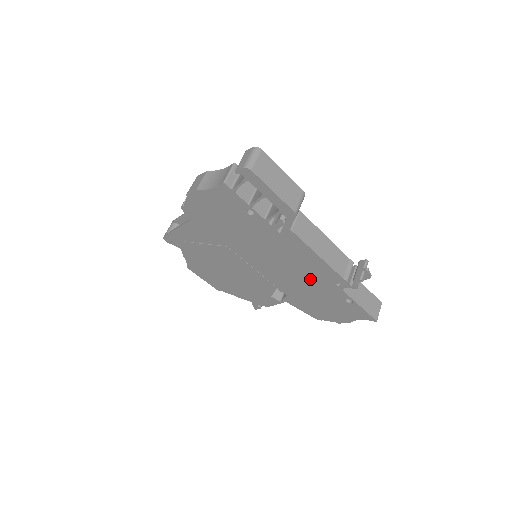
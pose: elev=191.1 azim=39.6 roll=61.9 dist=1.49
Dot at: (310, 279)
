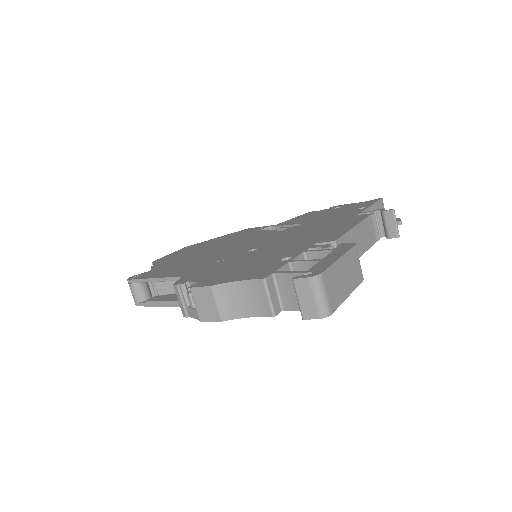
Dot at: occluded
